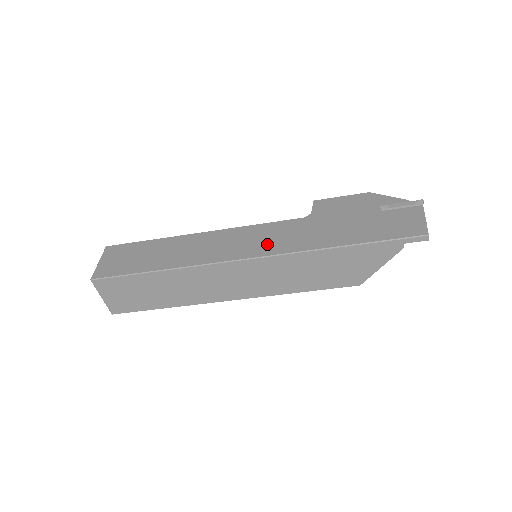
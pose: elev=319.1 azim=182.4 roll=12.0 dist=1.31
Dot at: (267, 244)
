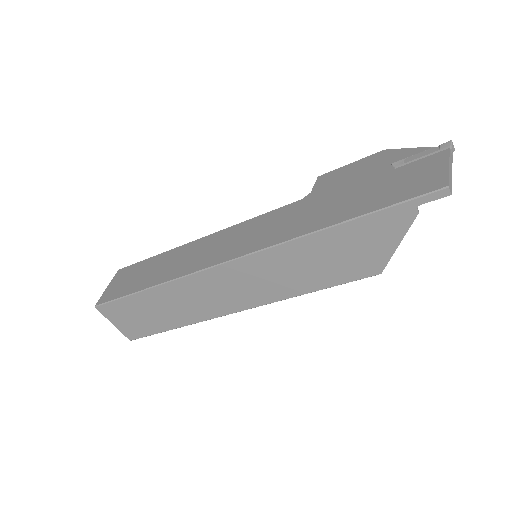
Dot at: (254, 239)
